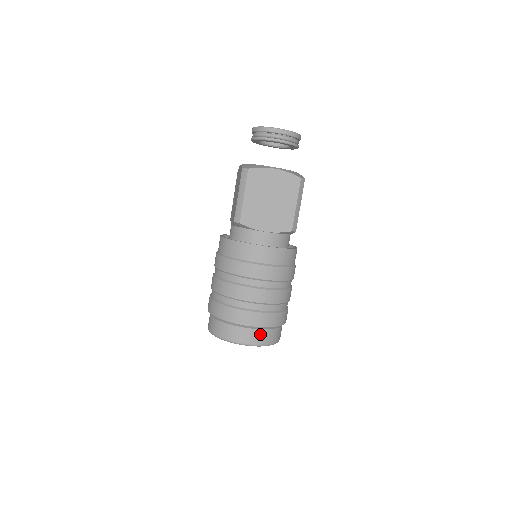
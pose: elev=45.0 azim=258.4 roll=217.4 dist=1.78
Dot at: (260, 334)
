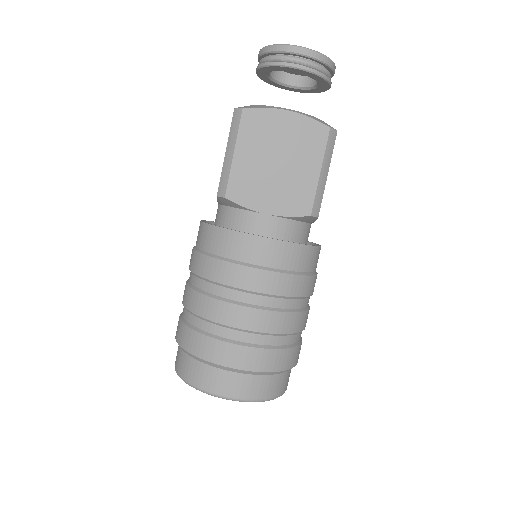
Dot at: (249, 382)
